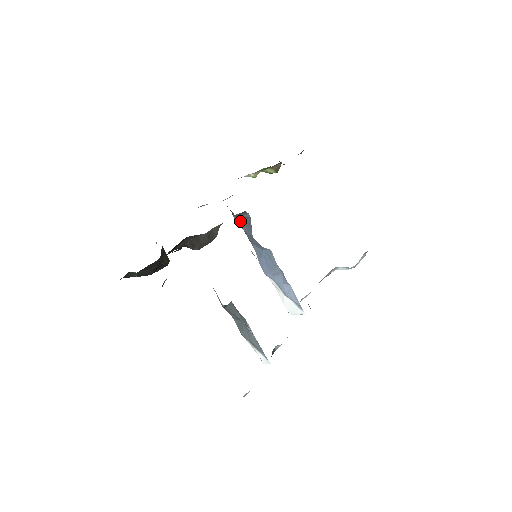
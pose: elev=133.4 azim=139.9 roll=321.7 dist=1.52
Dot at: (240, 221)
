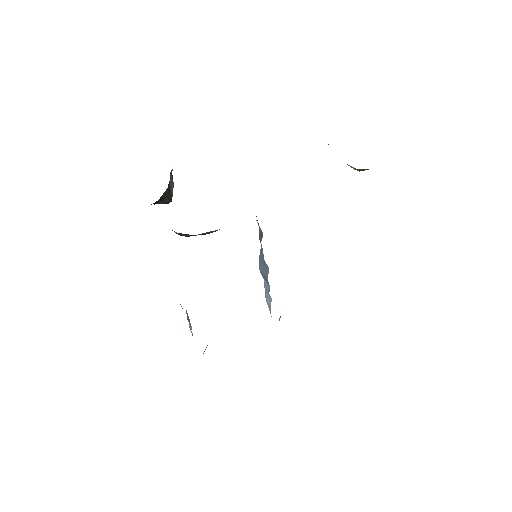
Dot at: occluded
